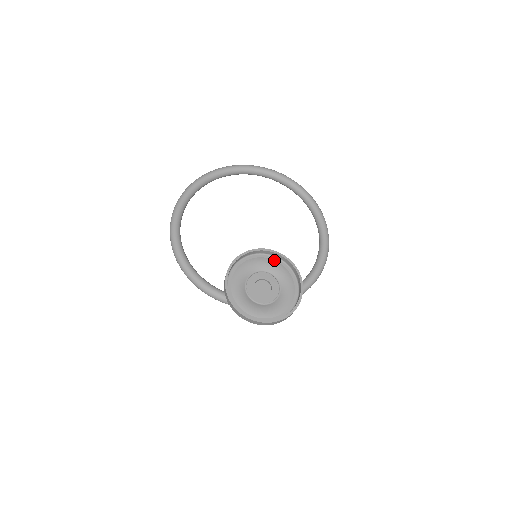
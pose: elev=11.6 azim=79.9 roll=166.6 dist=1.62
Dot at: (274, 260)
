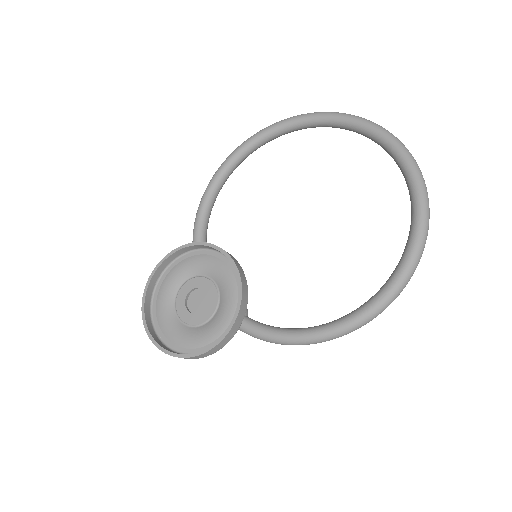
Dot at: (234, 274)
